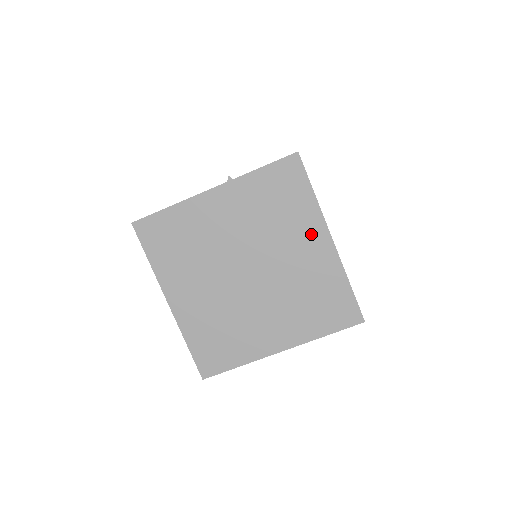
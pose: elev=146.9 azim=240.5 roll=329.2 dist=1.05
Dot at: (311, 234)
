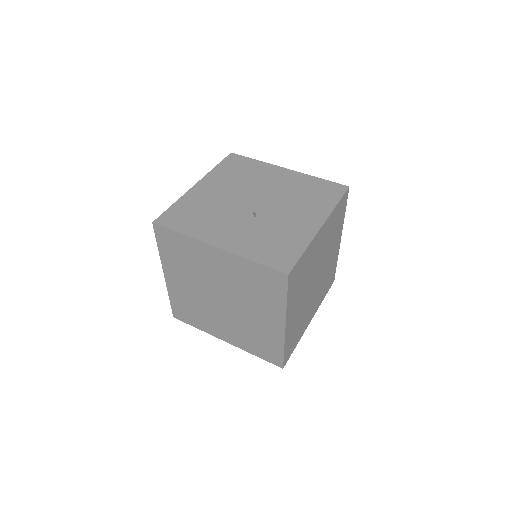
Dot at: (272, 315)
